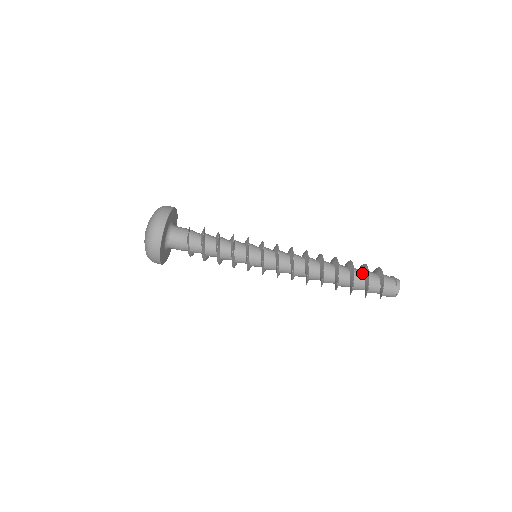
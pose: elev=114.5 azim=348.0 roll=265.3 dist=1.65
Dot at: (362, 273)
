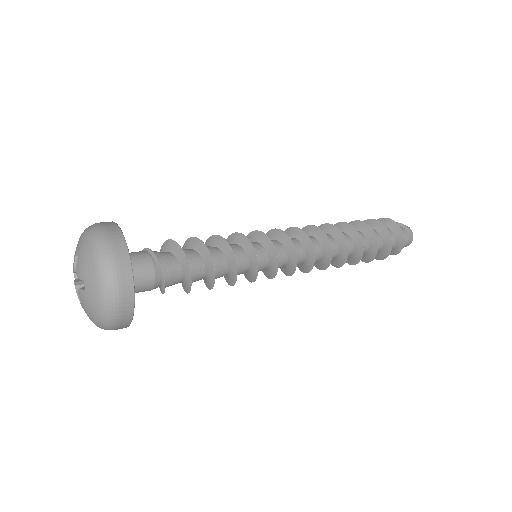
Dot at: (380, 238)
